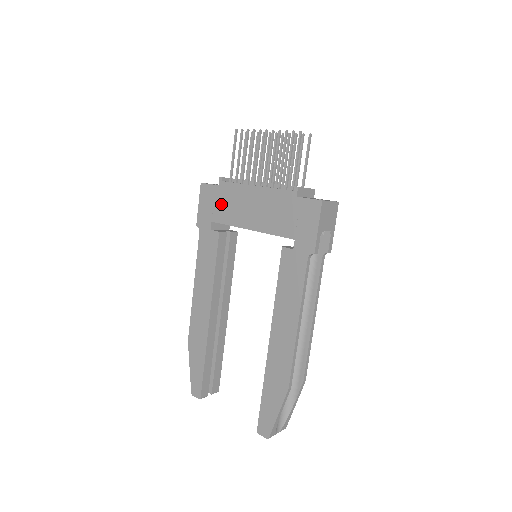
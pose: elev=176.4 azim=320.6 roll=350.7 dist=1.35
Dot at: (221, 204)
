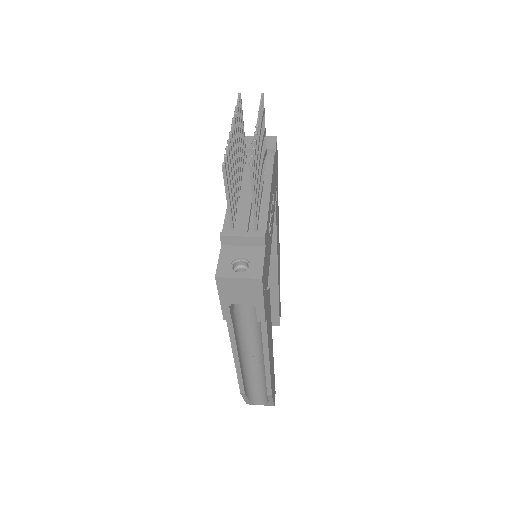
Dot at: occluded
